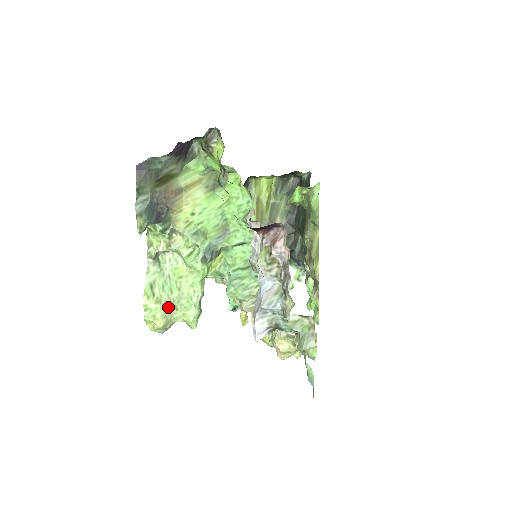
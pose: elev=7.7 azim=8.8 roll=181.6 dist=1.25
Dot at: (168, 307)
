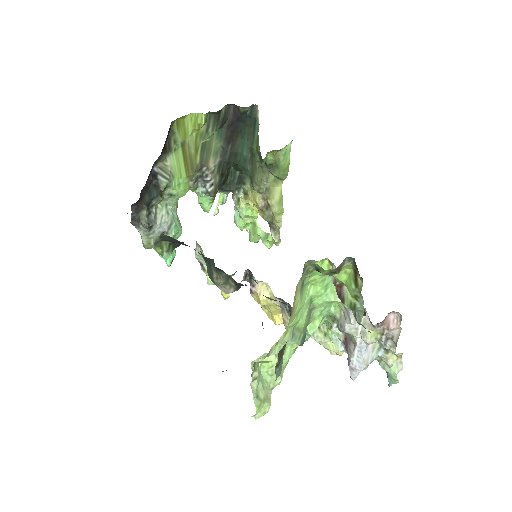
Dot at: (269, 396)
